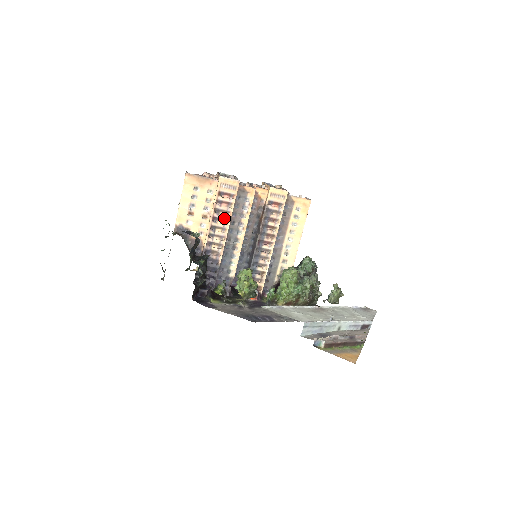
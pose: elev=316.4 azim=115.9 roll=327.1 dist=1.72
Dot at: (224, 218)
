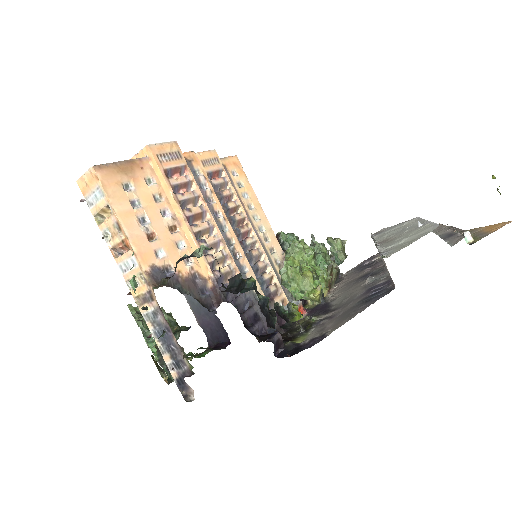
Dot at: (200, 211)
